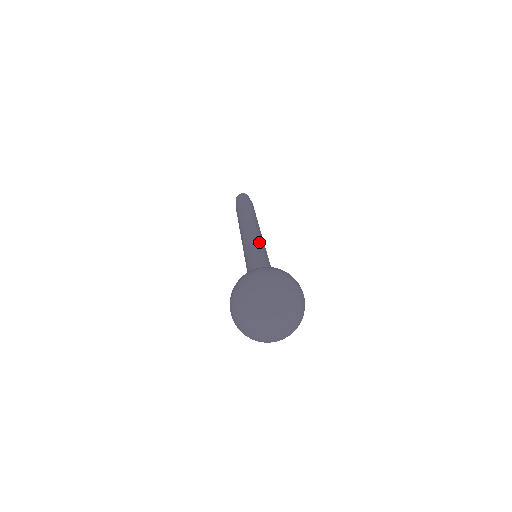
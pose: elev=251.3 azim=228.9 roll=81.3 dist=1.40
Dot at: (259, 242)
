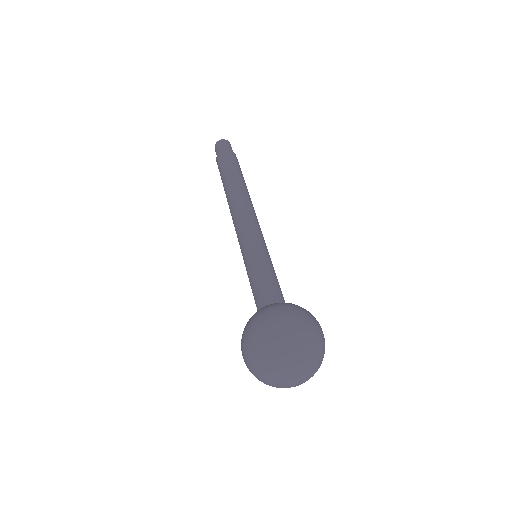
Dot at: (264, 241)
